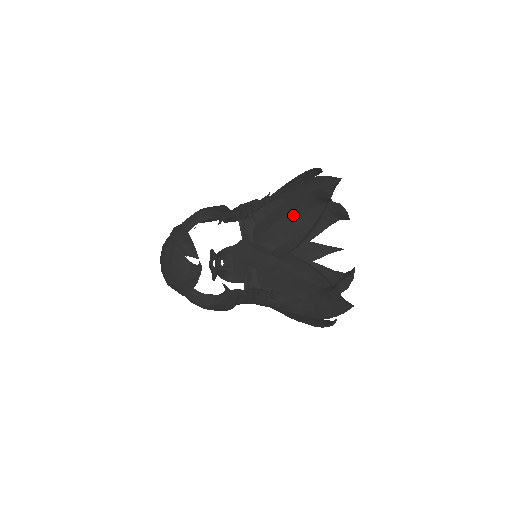
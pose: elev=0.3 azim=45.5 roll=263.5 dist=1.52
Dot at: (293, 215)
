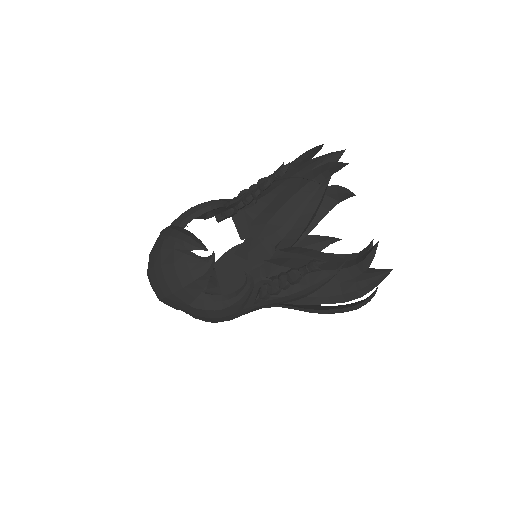
Dot at: (297, 198)
